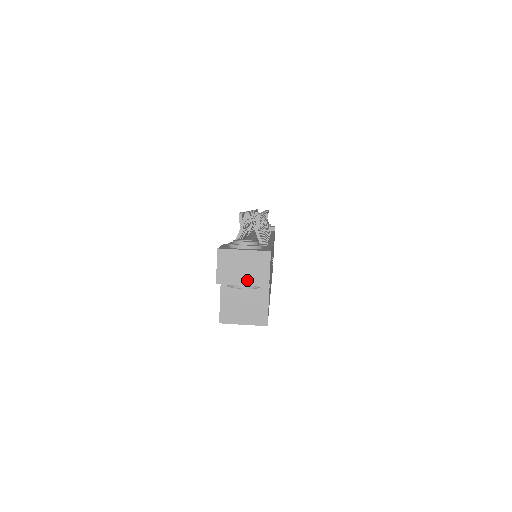
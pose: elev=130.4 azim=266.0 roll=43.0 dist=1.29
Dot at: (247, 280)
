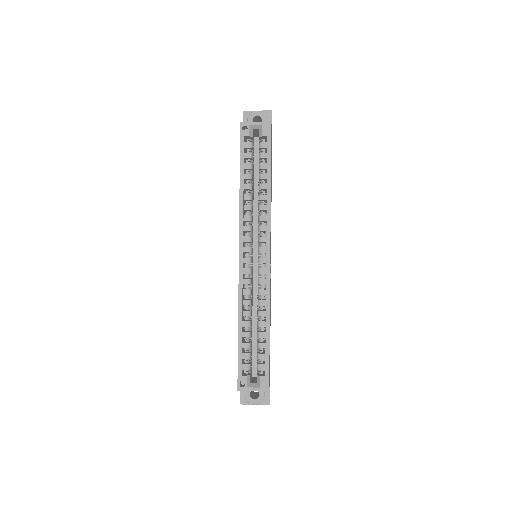
Dot at: (260, 112)
